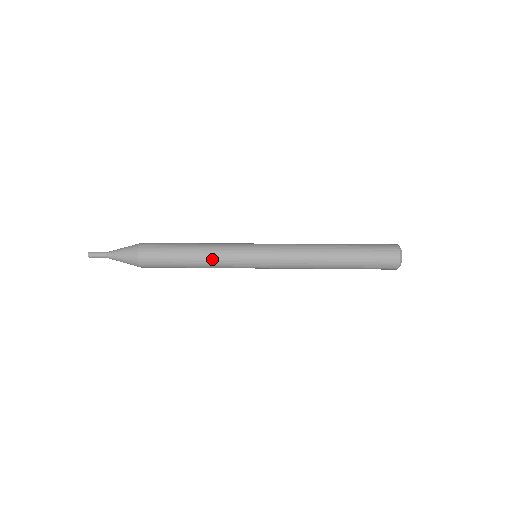
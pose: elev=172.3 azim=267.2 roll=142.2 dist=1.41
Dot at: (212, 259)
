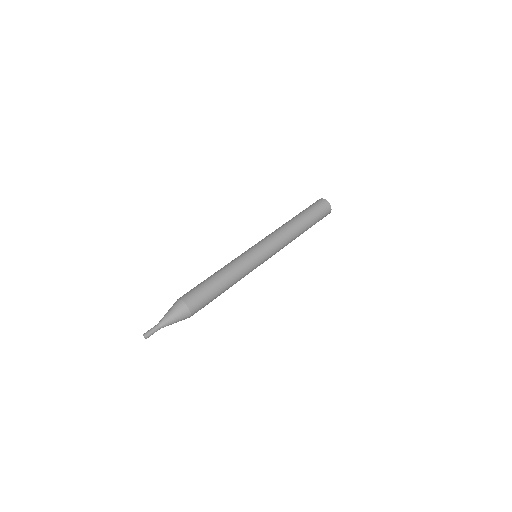
Dot at: occluded
